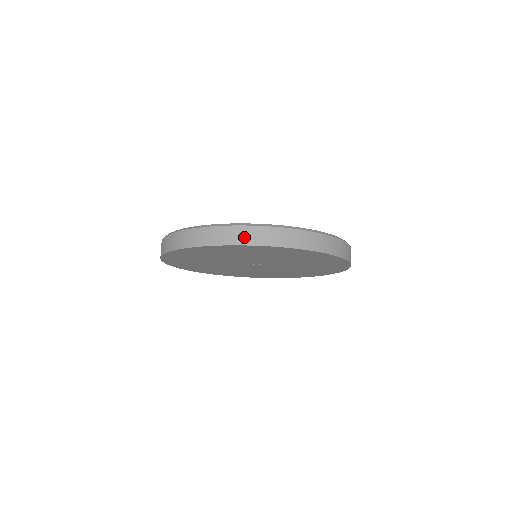
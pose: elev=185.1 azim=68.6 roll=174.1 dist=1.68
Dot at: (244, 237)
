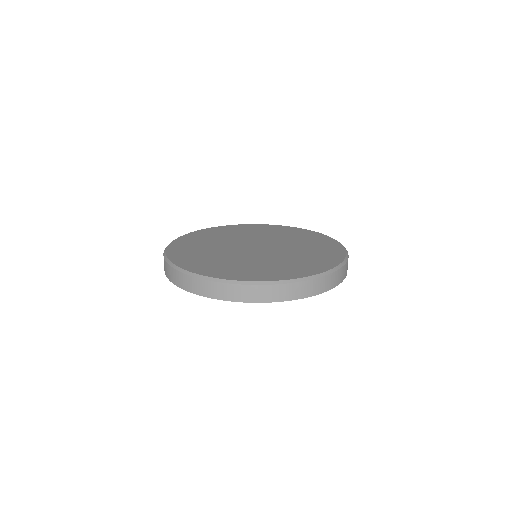
Dot at: (312, 290)
